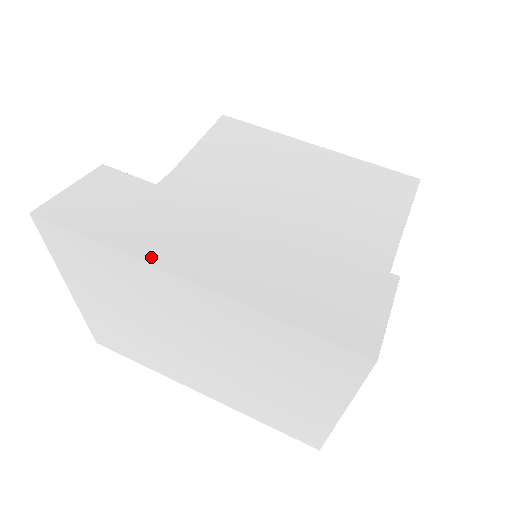
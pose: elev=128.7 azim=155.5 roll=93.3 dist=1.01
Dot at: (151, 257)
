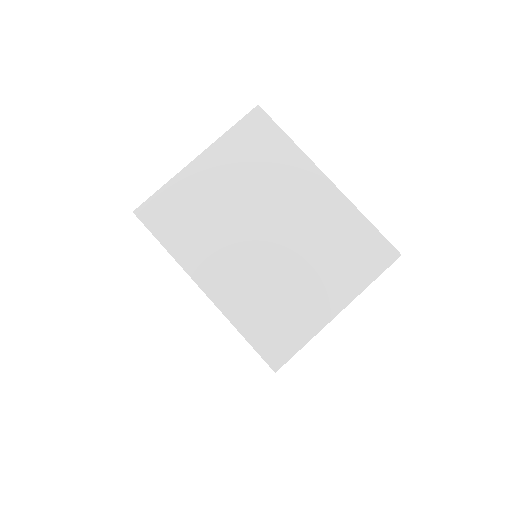
Dot at: (310, 162)
